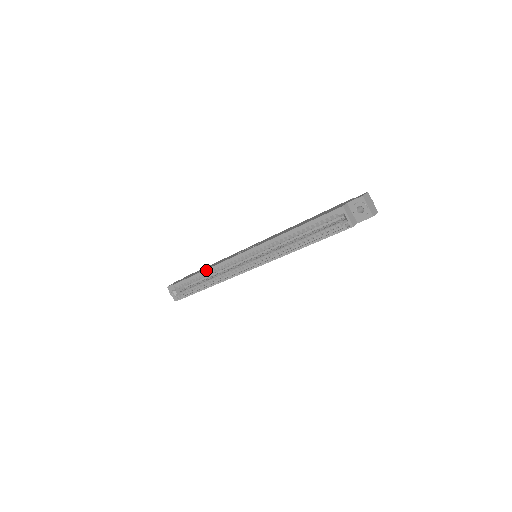
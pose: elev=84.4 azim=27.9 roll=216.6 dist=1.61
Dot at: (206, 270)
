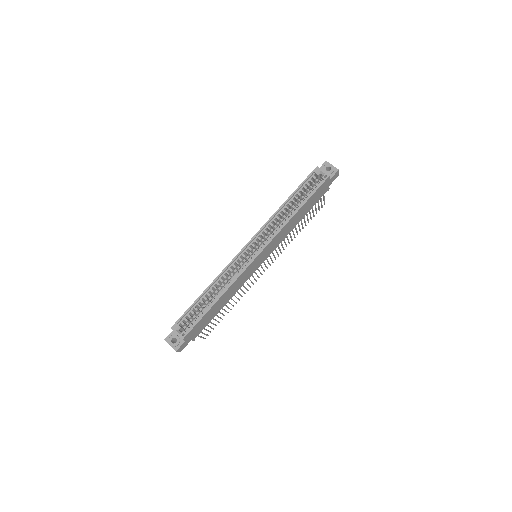
Dot at: (213, 282)
